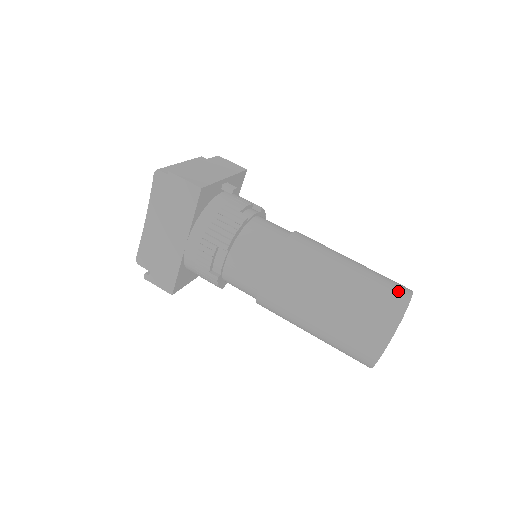
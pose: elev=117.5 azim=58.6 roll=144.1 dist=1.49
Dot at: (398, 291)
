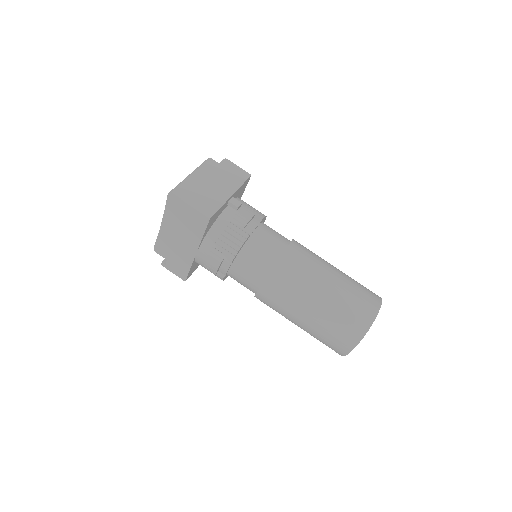
Dot at: (368, 307)
